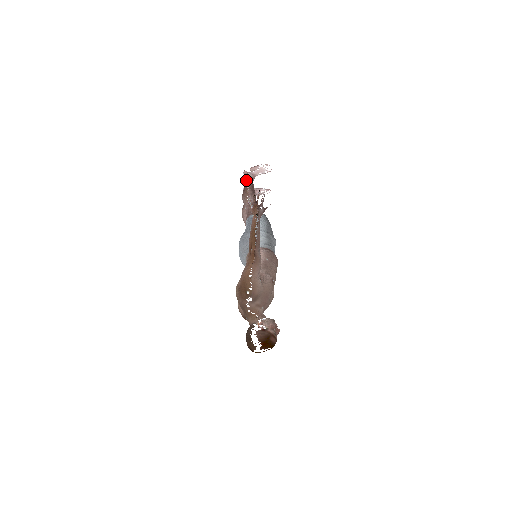
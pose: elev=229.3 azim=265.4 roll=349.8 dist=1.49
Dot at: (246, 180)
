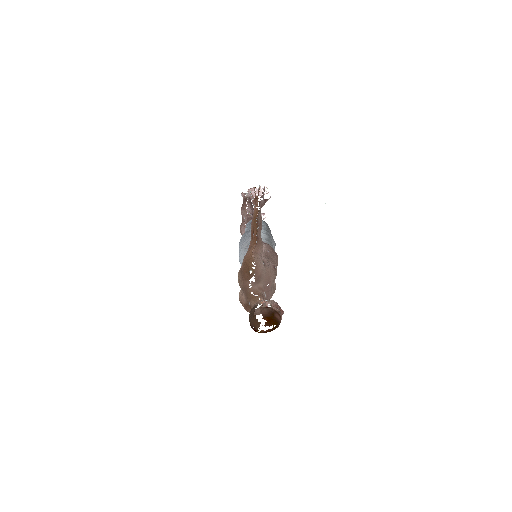
Dot at: (244, 198)
